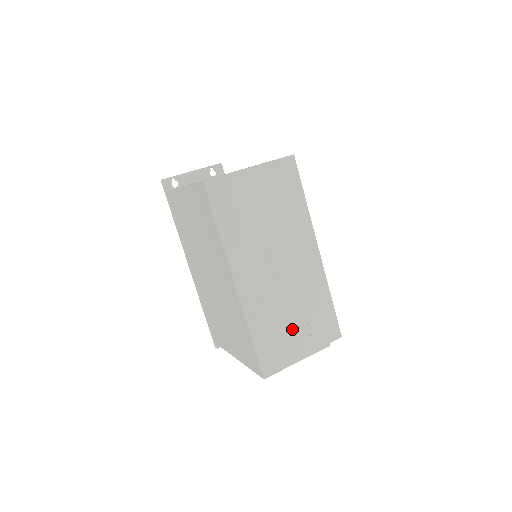
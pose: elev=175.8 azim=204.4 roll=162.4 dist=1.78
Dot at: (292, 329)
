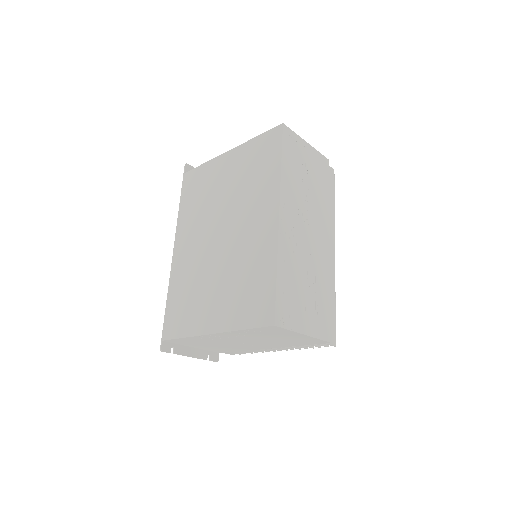
Dot at: (307, 297)
